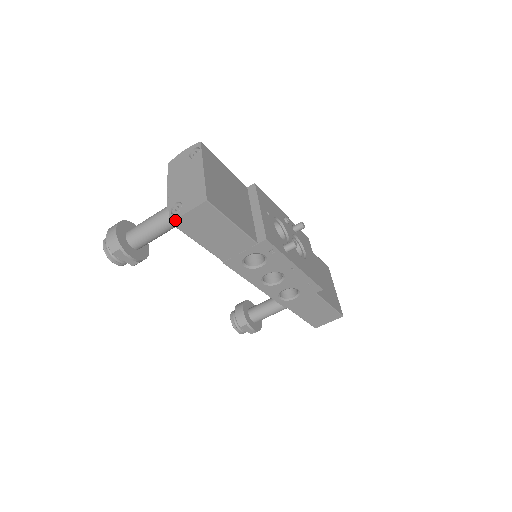
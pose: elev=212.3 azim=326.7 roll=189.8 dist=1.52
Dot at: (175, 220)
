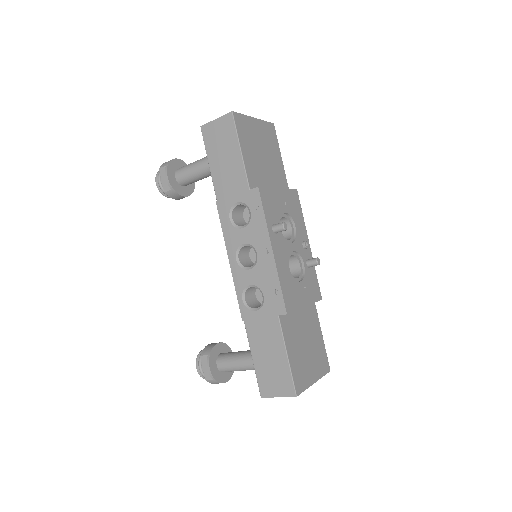
Dot at: (205, 125)
